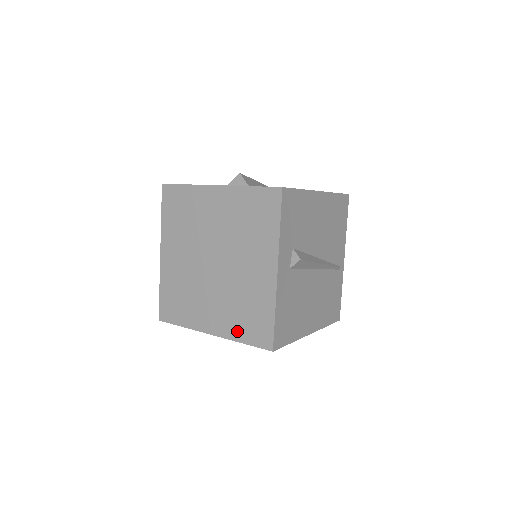
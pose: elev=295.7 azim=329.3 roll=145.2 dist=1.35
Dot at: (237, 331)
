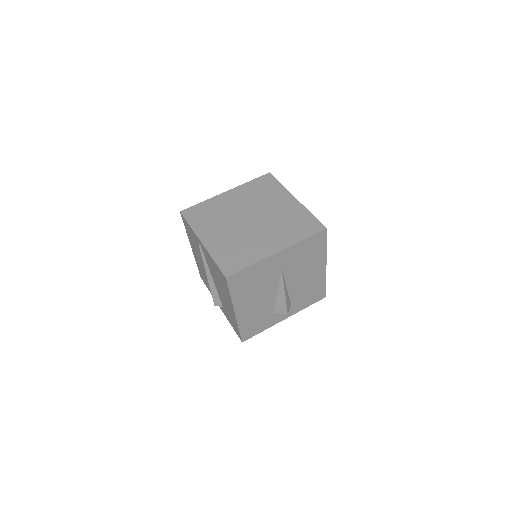
Dot at: (296, 236)
